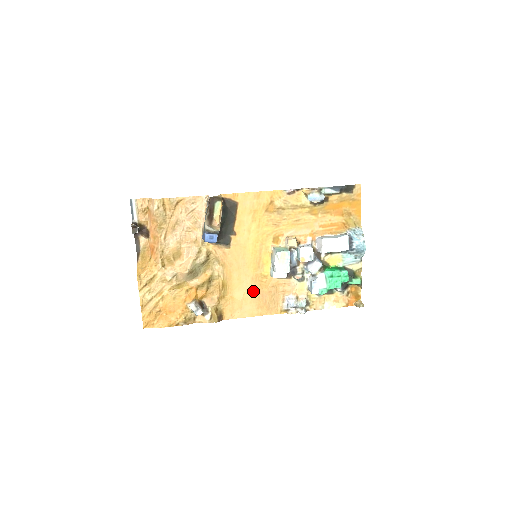
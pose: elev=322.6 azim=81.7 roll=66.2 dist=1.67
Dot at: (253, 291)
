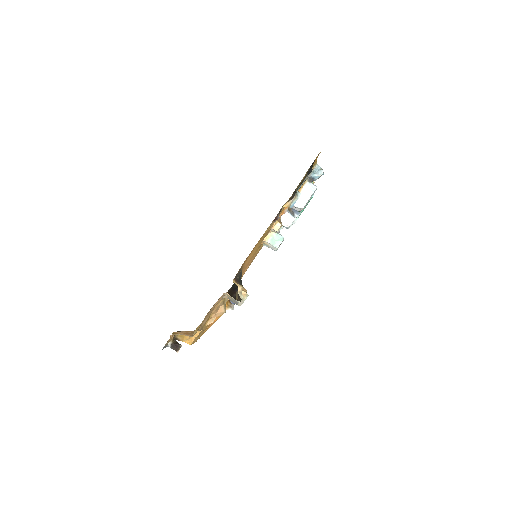
Dot at: occluded
